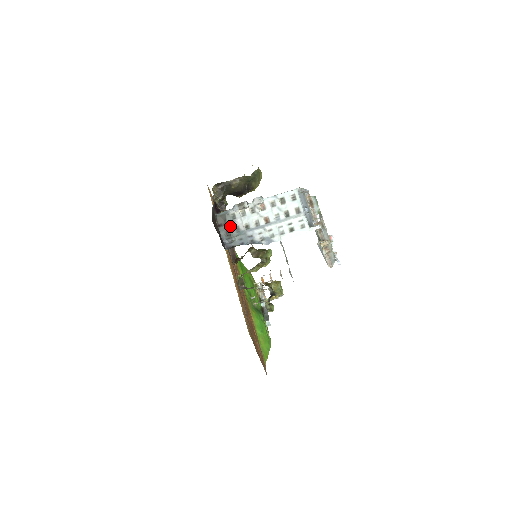
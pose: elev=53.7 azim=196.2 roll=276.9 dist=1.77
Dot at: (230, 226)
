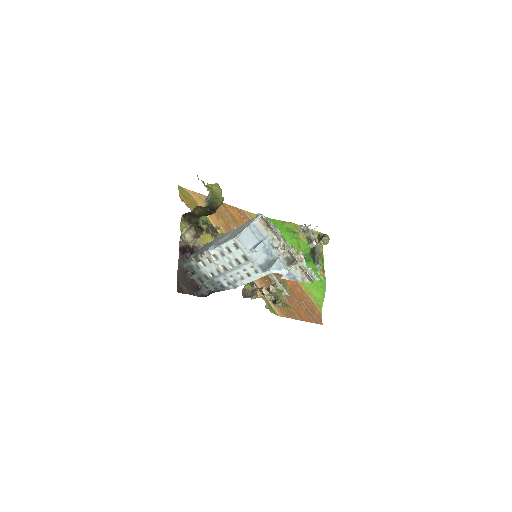
Dot at: (199, 275)
